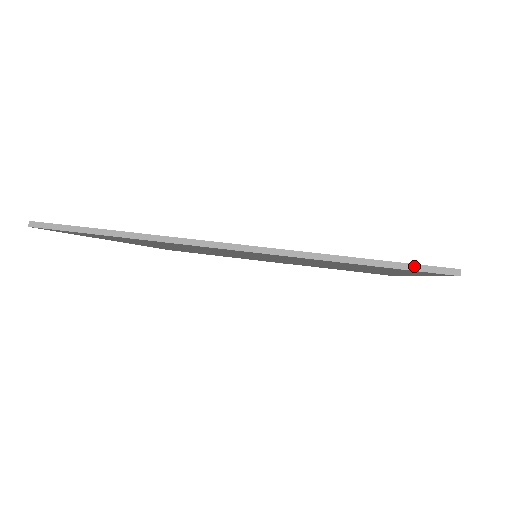
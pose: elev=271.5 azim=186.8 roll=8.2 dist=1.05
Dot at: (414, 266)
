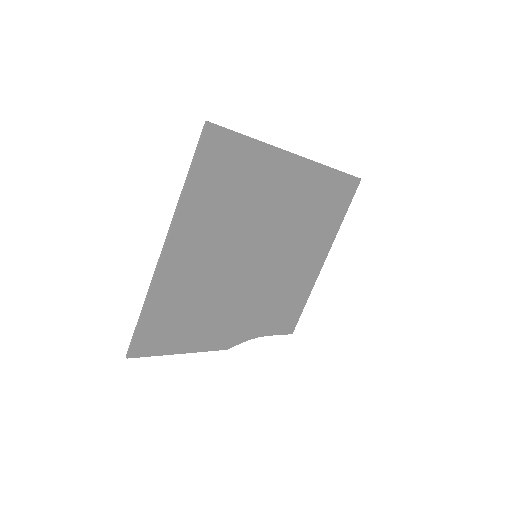
Dot at: occluded
